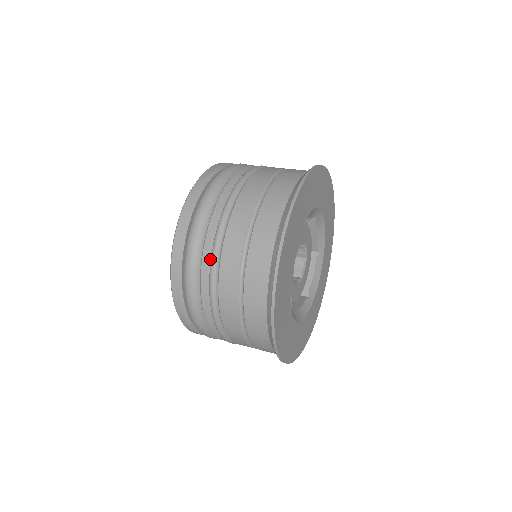
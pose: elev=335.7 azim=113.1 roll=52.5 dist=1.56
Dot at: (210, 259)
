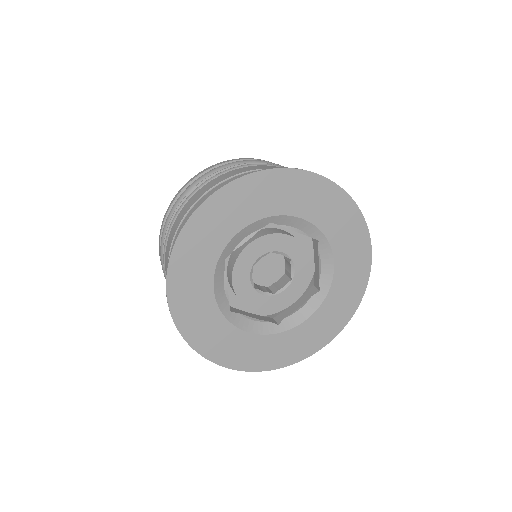
Dot at: occluded
